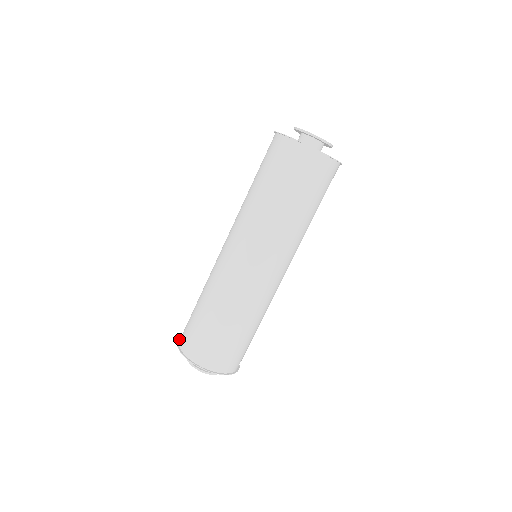
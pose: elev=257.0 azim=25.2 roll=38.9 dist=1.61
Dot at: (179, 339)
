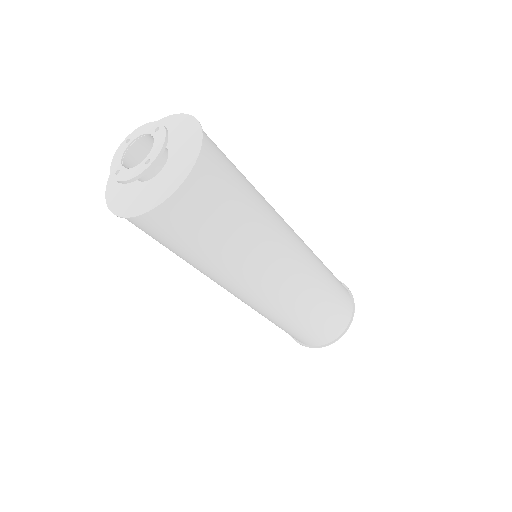
Dot at: (293, 338)
